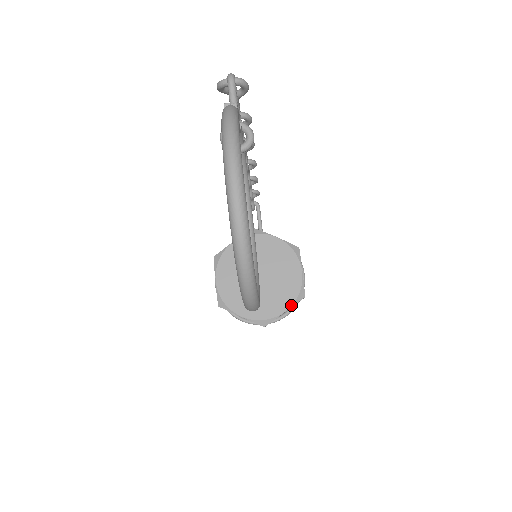
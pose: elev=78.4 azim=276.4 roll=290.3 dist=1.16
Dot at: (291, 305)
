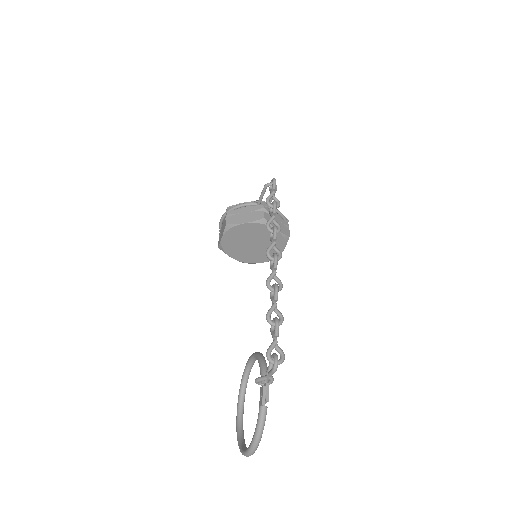
Dot at: occluded
